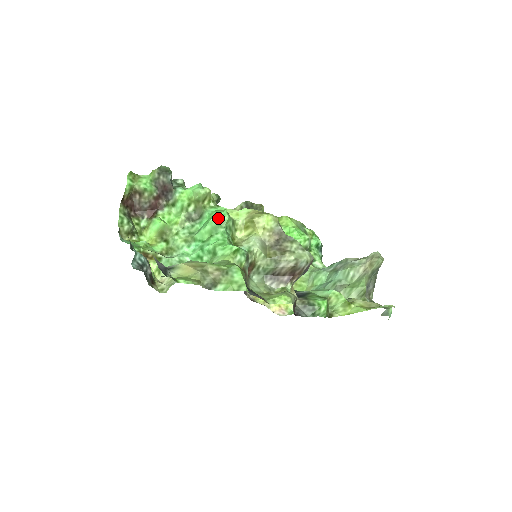
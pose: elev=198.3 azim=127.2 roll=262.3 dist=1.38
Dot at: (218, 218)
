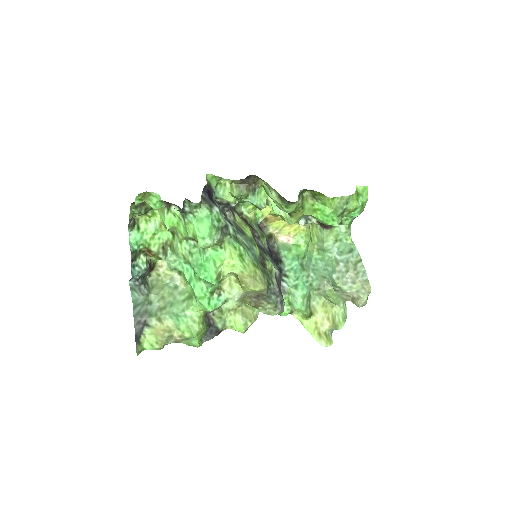
Dot at: (206, 281)
